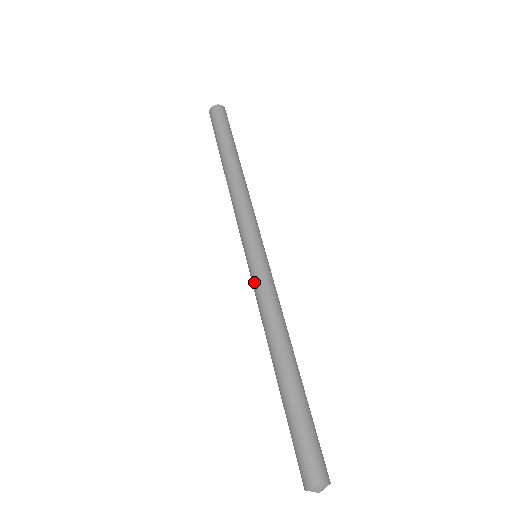
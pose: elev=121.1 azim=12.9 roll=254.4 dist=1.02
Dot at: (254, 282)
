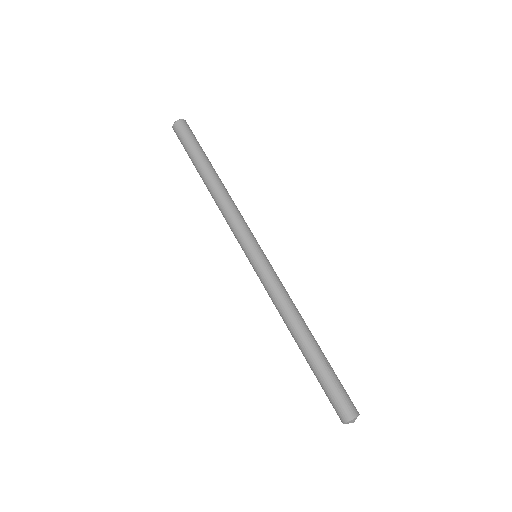
Dot at: (269, 275)
